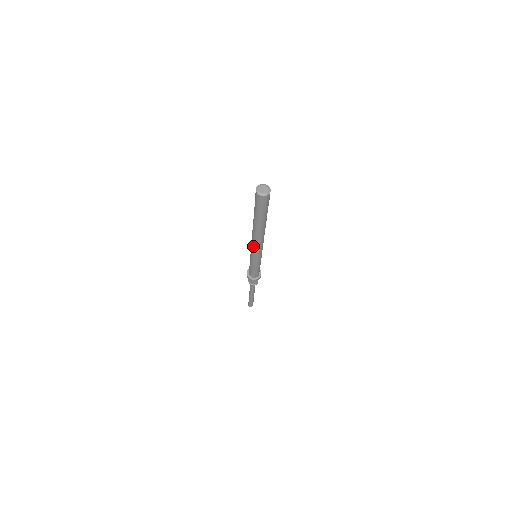
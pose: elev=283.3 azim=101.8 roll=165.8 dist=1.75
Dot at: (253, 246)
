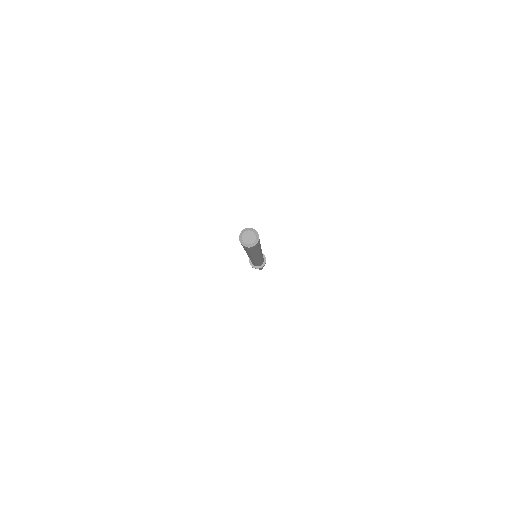
Dot at: (251, 259)
